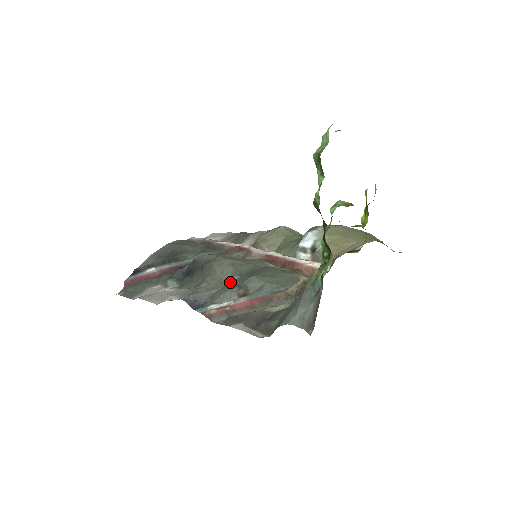
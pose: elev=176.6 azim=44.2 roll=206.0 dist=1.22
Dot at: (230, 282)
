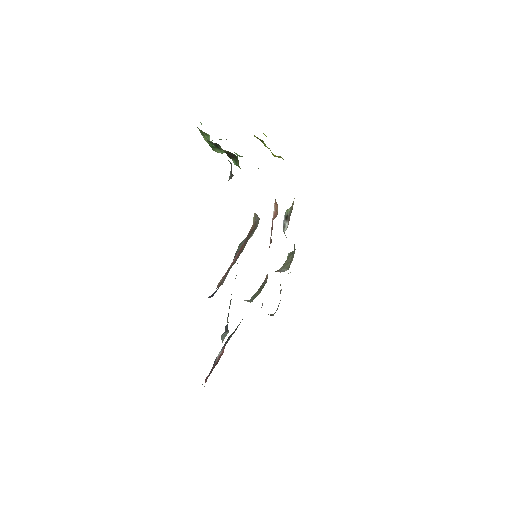
Dot at: occluded
